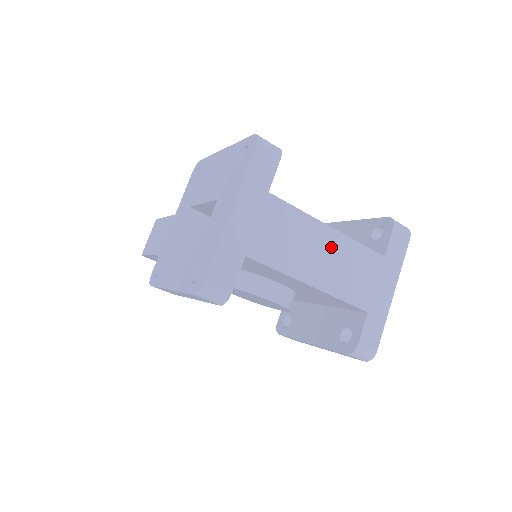
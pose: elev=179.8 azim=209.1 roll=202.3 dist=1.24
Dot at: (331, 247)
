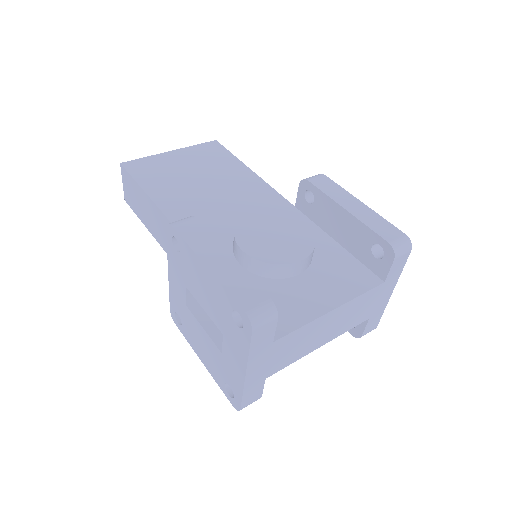
Dot at: (335, 318)
